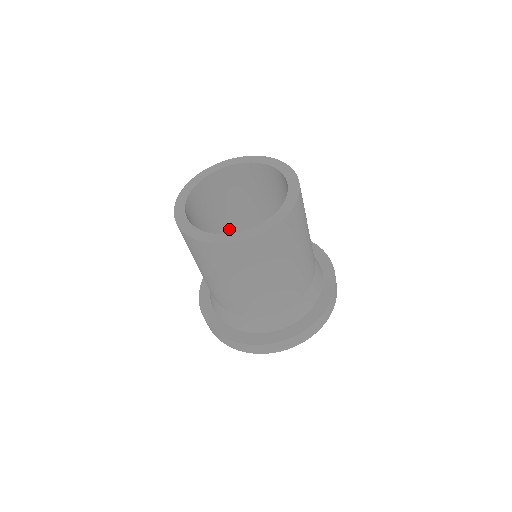
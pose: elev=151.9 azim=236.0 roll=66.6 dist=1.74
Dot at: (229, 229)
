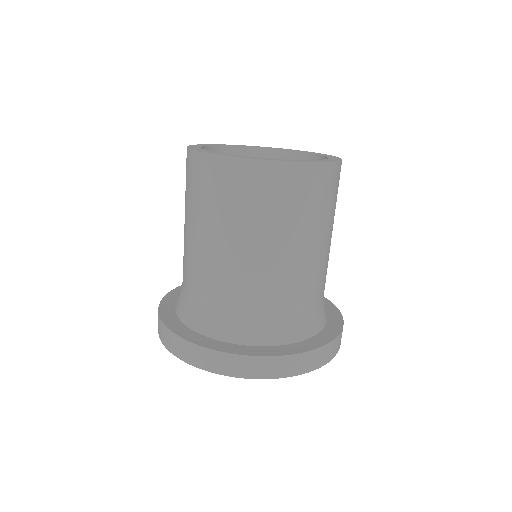
Dot at: occluded
